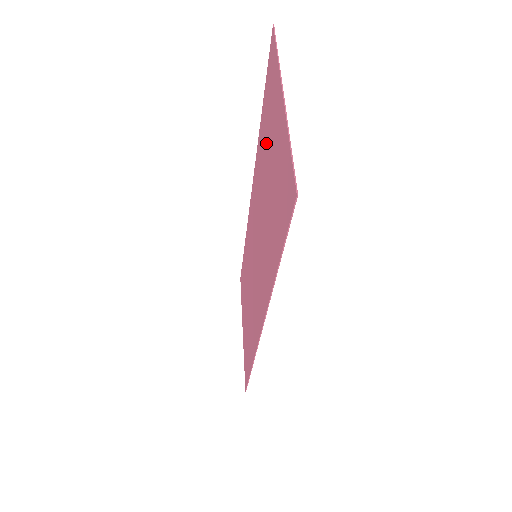
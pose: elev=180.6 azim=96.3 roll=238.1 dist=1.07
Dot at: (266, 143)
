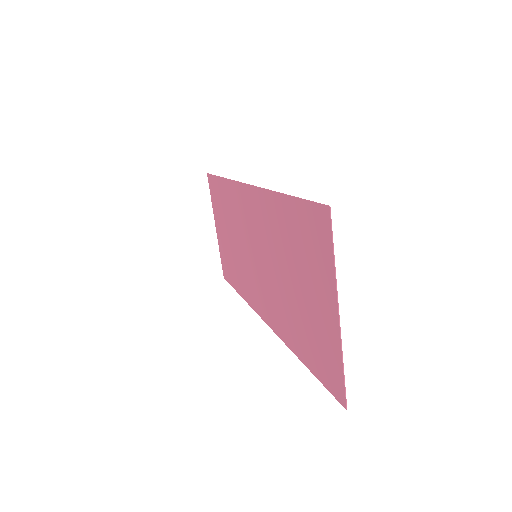
Dot at: (294, 249)
